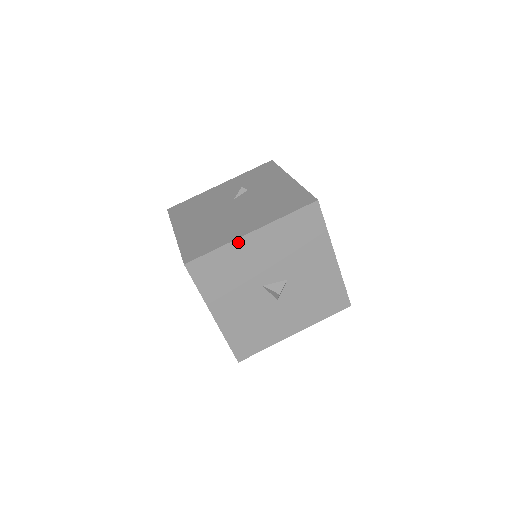
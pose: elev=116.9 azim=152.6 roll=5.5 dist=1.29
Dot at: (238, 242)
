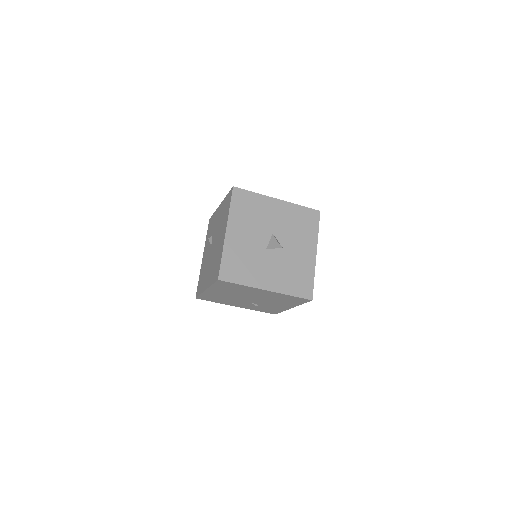
Dot at: (227, 243)
